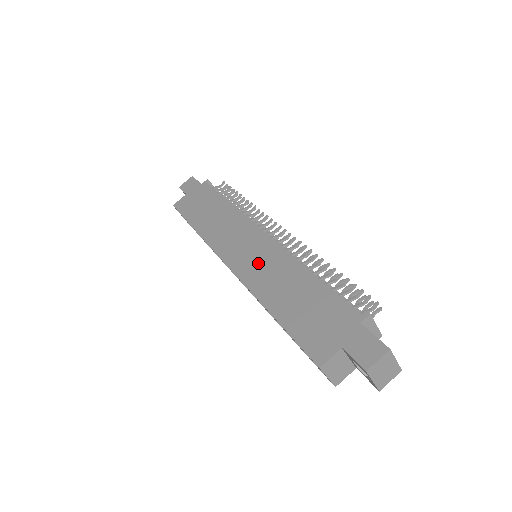
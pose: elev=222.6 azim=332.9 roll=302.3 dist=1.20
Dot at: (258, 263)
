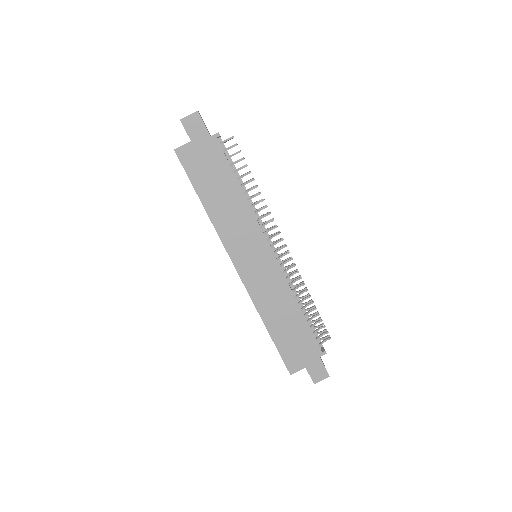
Dot at: (263, 282)
